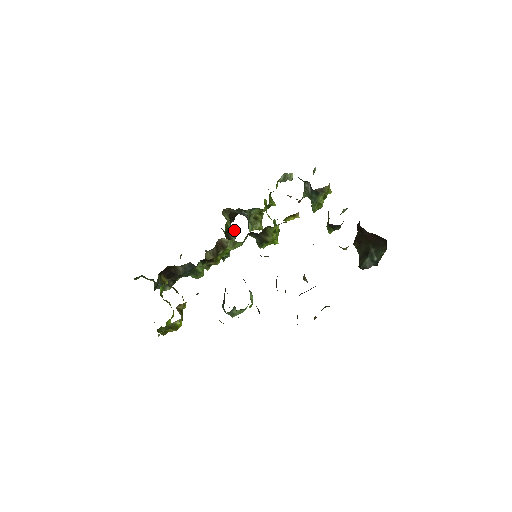
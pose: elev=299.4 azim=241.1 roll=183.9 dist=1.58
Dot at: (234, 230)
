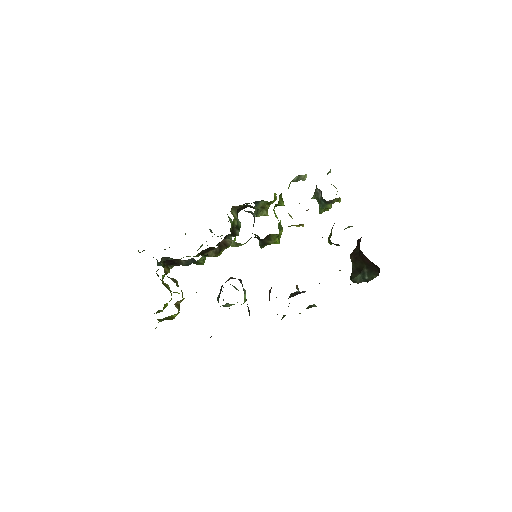
Dot at: (240, 223)
